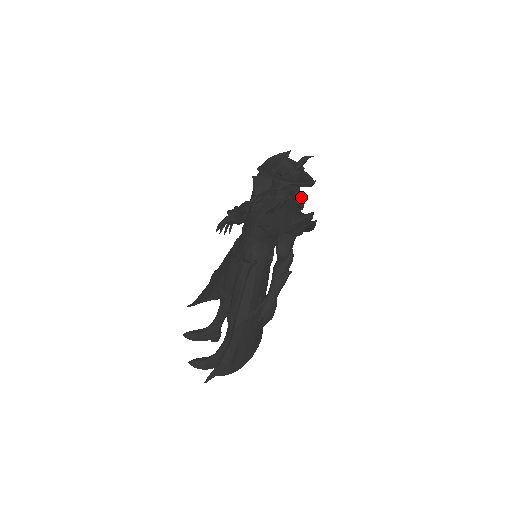
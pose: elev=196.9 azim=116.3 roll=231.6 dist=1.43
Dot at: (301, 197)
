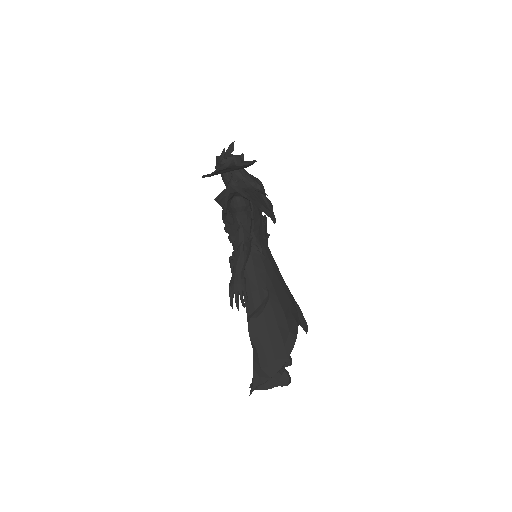
Dot at: (251, 181)
